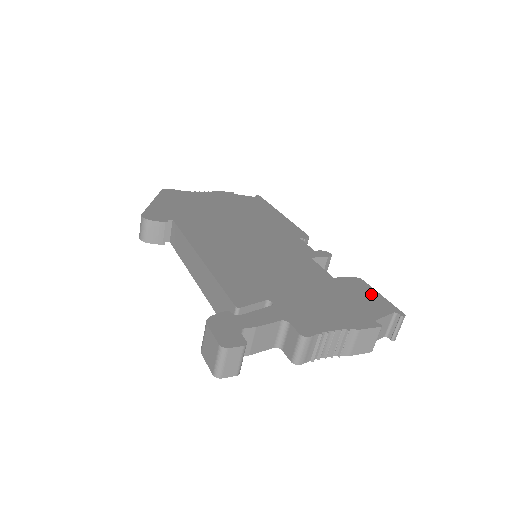
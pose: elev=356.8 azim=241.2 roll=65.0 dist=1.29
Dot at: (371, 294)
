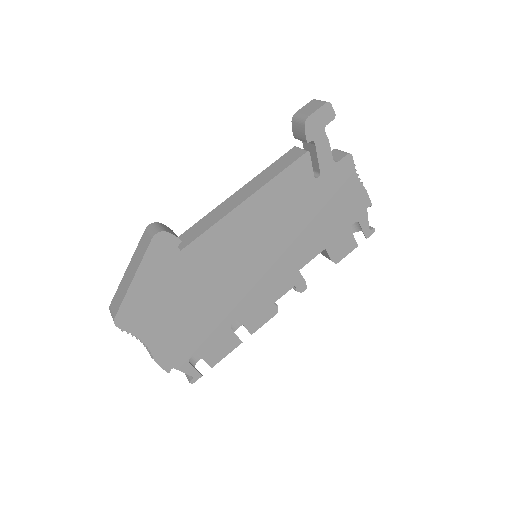
Dot at: occluded
